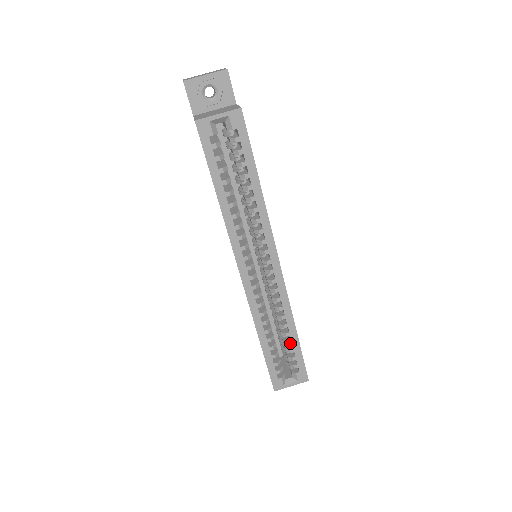
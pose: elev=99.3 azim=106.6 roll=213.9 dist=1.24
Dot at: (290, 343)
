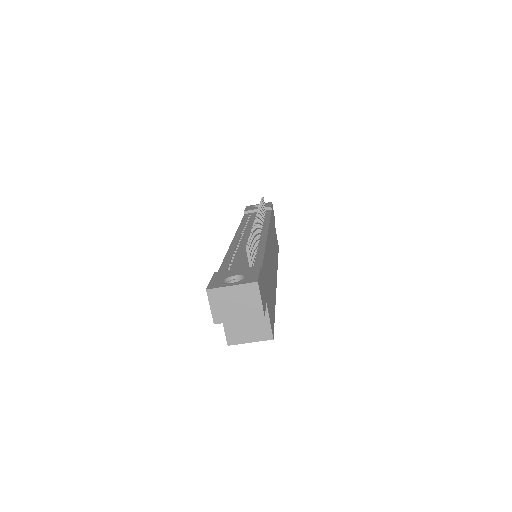
Dot at: occluded
